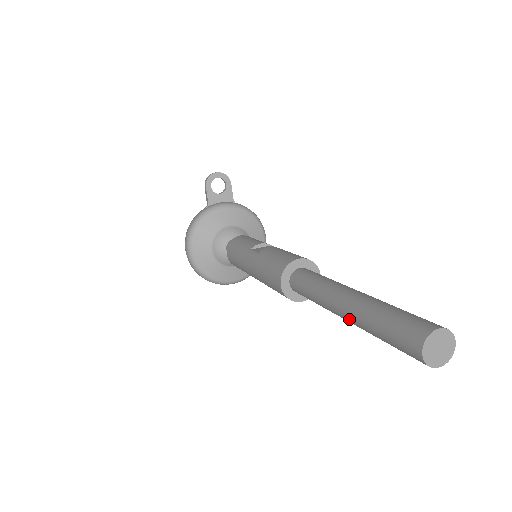
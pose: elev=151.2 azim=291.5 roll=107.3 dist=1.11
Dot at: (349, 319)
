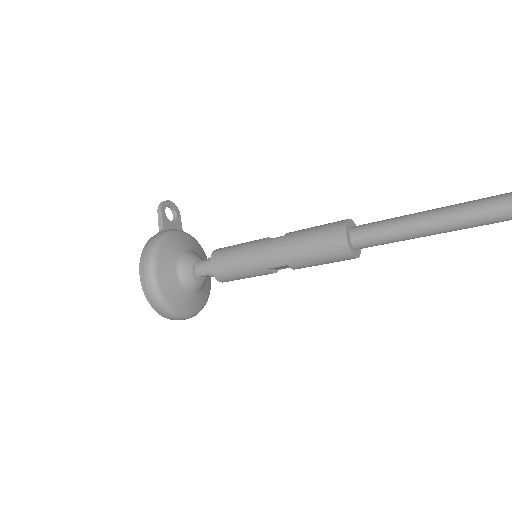
Dot at: (457, 220)
